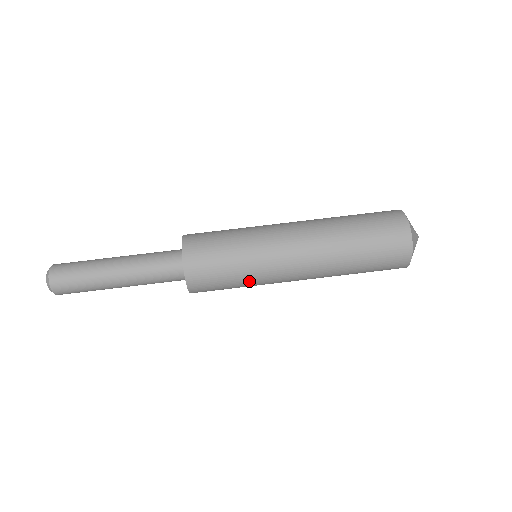
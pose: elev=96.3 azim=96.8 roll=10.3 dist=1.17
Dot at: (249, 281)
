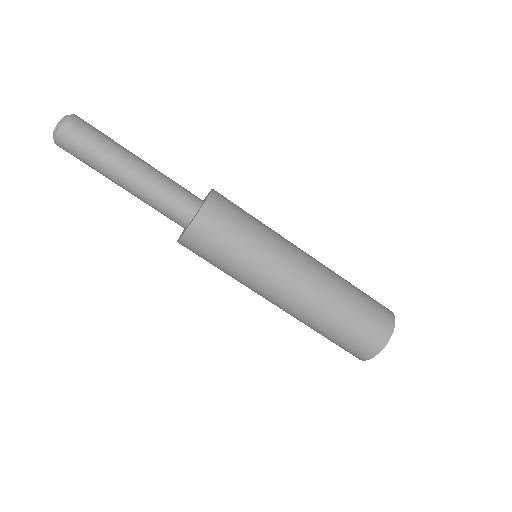
Dot at: (247, 261)
